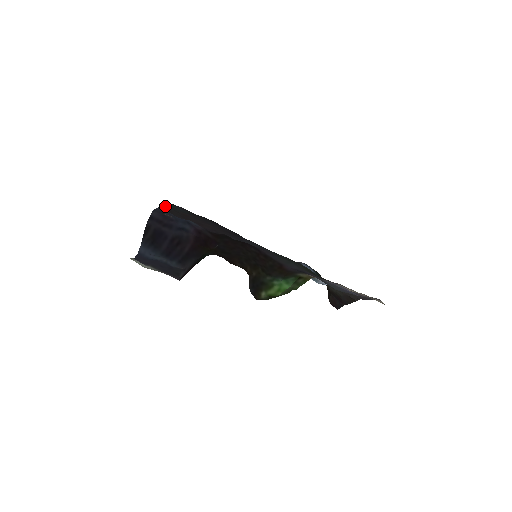
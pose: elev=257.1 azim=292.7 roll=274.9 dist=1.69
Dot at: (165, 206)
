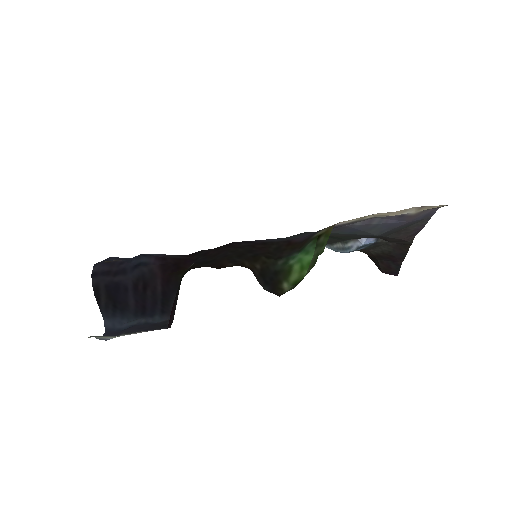
Dot at: occluded
